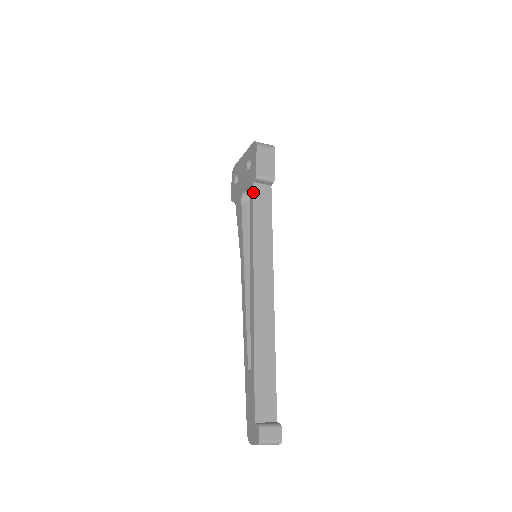
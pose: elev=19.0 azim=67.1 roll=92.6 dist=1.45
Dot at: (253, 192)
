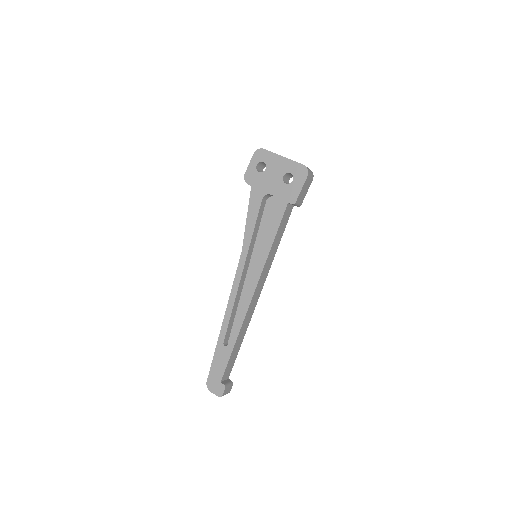
Dot at: (284, 212)
